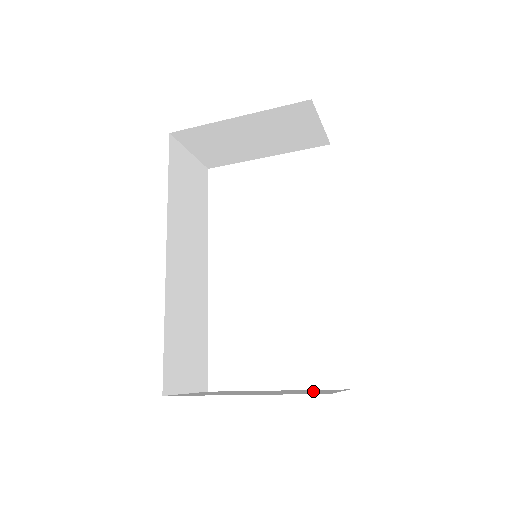
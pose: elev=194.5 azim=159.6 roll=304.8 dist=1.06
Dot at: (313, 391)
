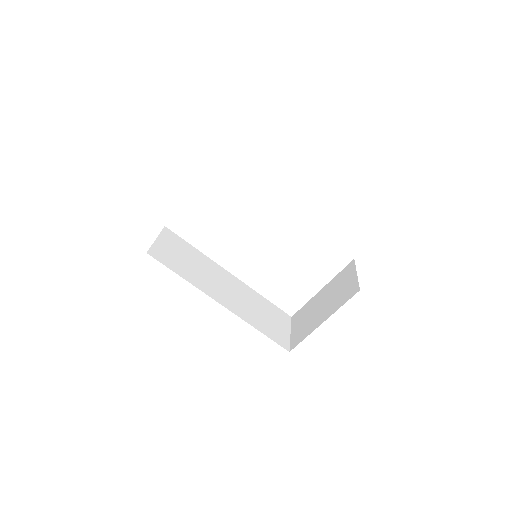
Dot at: (344, 283)
